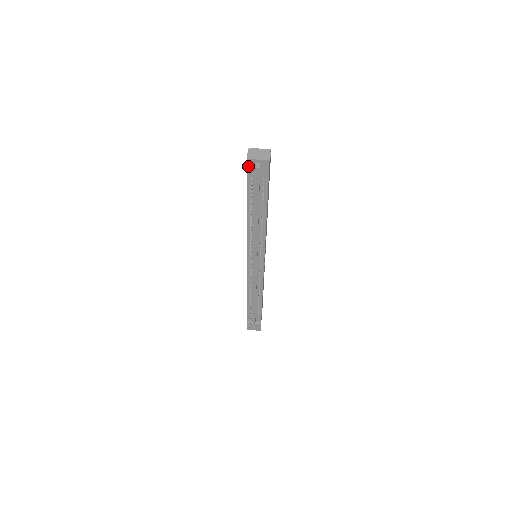
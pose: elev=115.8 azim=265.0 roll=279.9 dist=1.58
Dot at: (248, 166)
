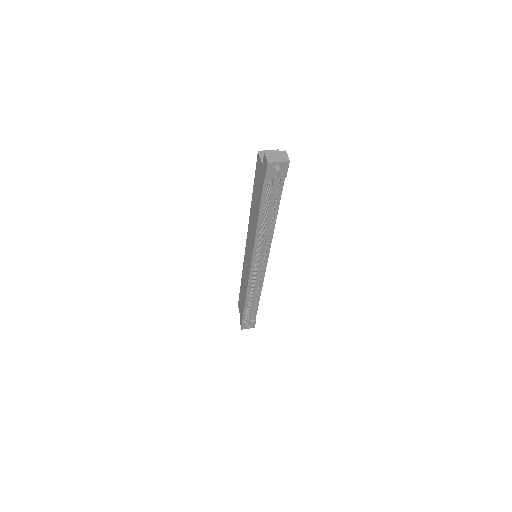
Dot at: (268, 170)
